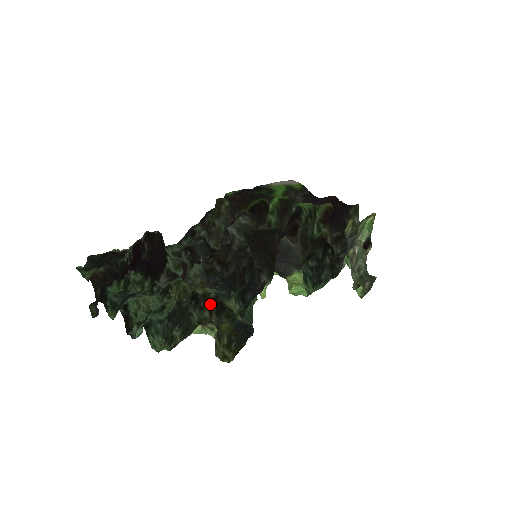
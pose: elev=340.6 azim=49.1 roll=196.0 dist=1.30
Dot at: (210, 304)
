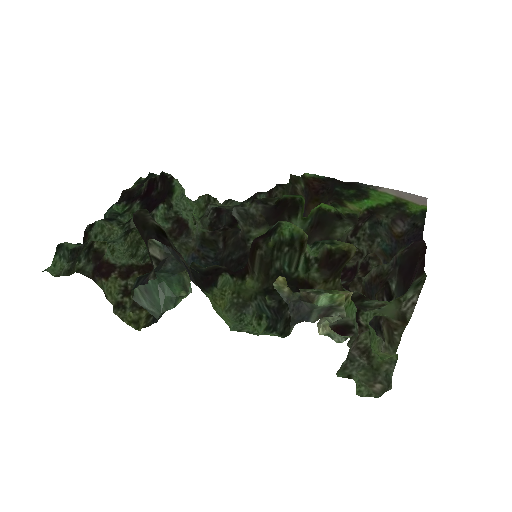
Dot at: (132, 266)
